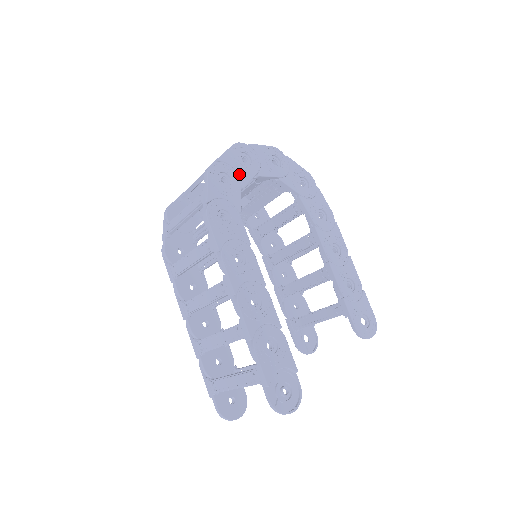
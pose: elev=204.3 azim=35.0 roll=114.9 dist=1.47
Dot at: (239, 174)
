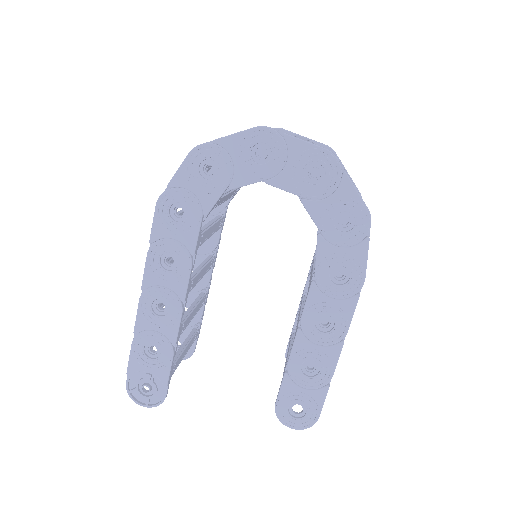
Dot at: (235, 170)
